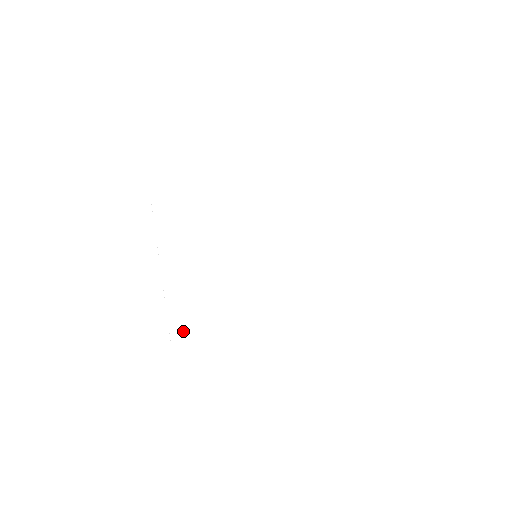
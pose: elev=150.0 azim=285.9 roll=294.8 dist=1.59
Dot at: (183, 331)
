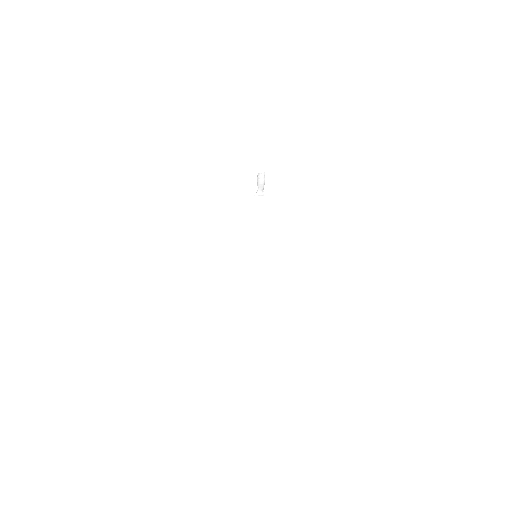
Dot at: (186, 287)
